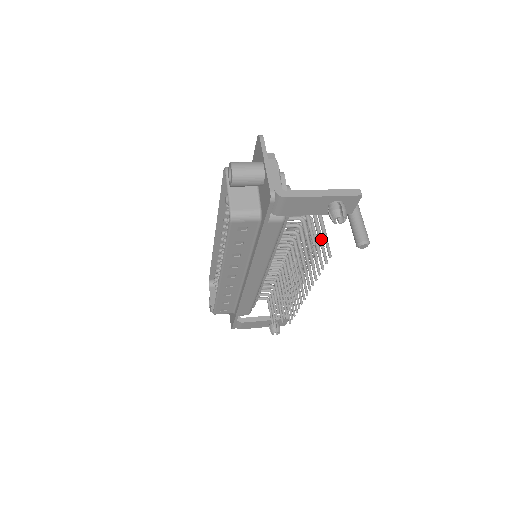
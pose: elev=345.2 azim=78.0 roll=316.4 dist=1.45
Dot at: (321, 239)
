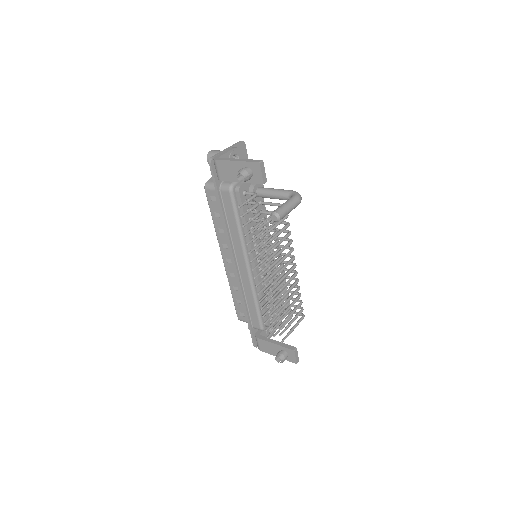
Dot at: (272, 227)
